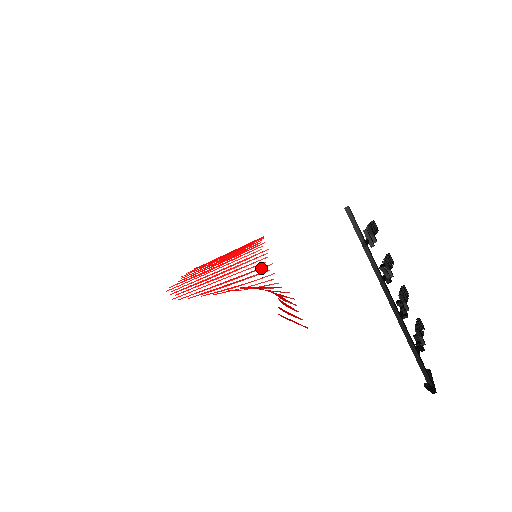
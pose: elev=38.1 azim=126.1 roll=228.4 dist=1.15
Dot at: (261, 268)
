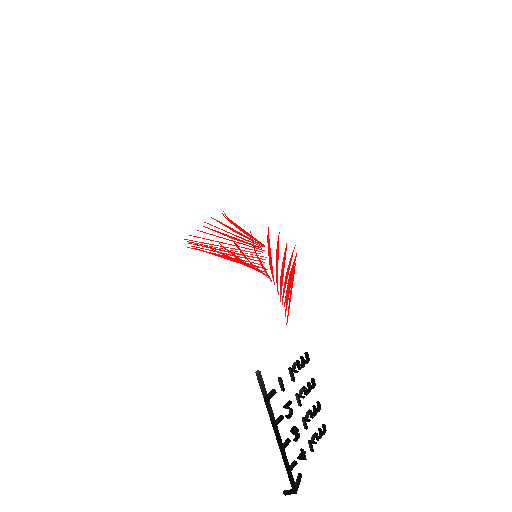
Dot at: (258, 267)
